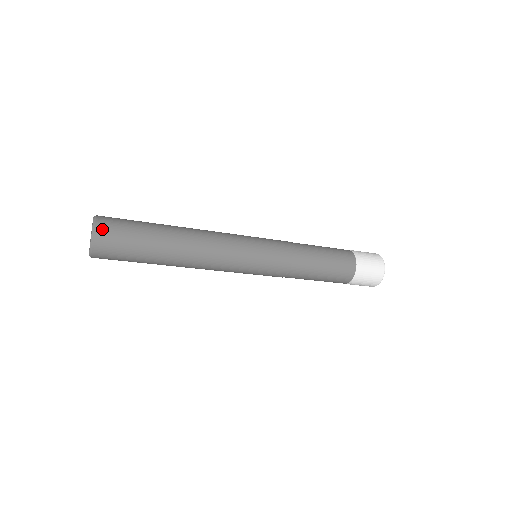
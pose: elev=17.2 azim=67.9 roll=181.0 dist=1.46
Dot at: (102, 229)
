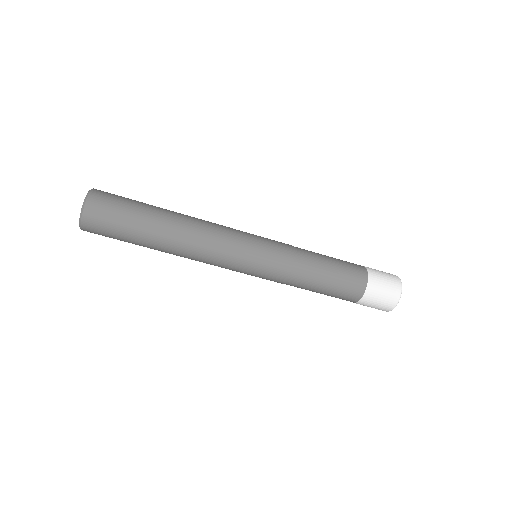
Dot at: (94, 201)
